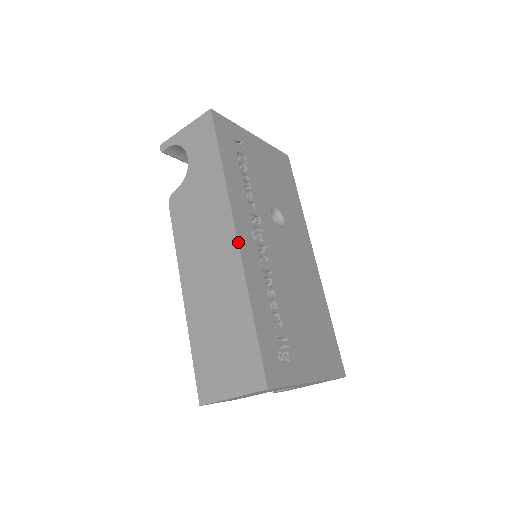
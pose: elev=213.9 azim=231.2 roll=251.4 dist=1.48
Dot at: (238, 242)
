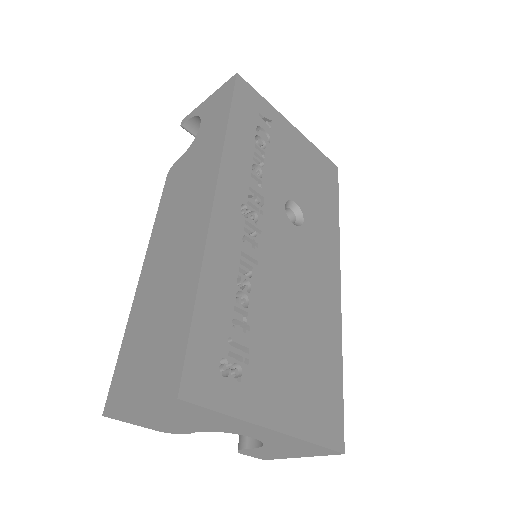
Dot at: (213, 204)
